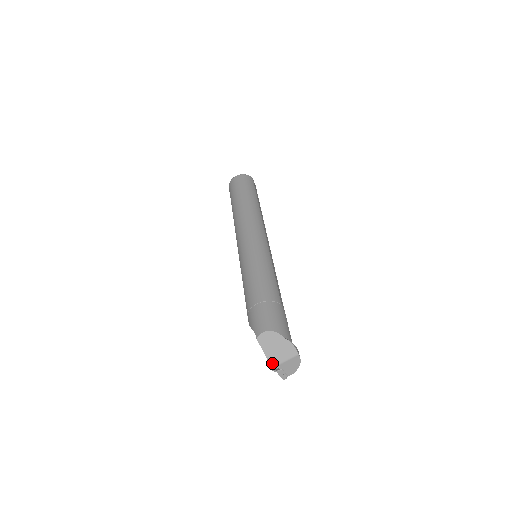
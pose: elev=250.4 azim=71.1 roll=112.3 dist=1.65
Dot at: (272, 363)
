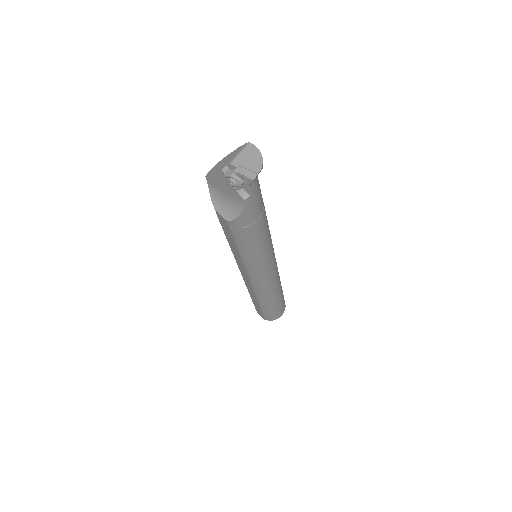
Dot at: (227, 172)
